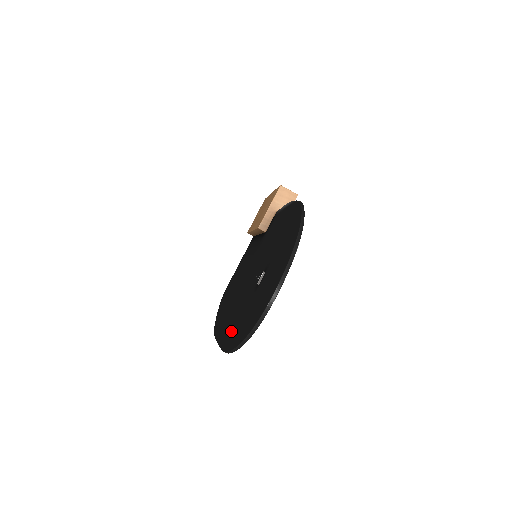
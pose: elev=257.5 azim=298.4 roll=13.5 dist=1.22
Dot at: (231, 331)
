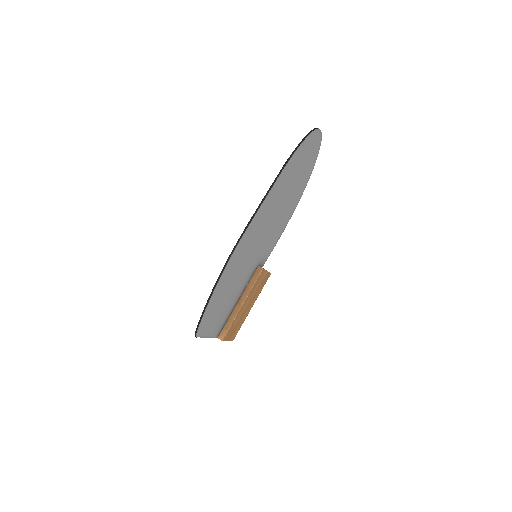
Dot at: occluded
